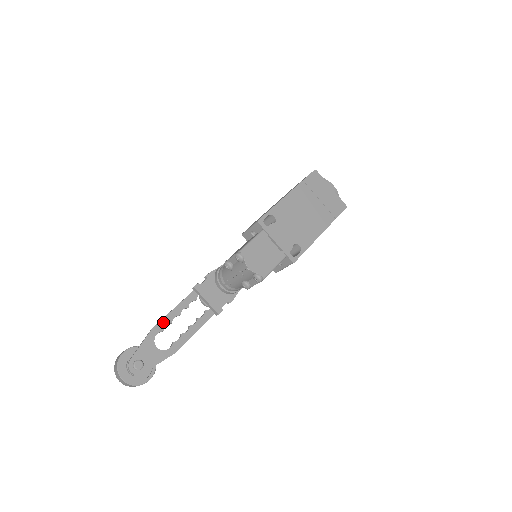
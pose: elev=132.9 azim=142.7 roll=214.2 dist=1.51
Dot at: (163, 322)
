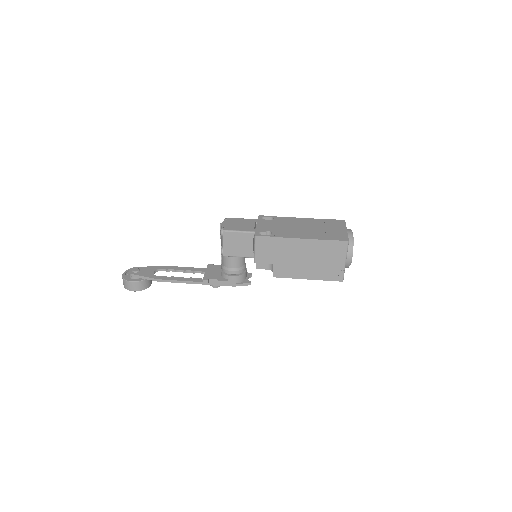
Dot at: (173, 267)
